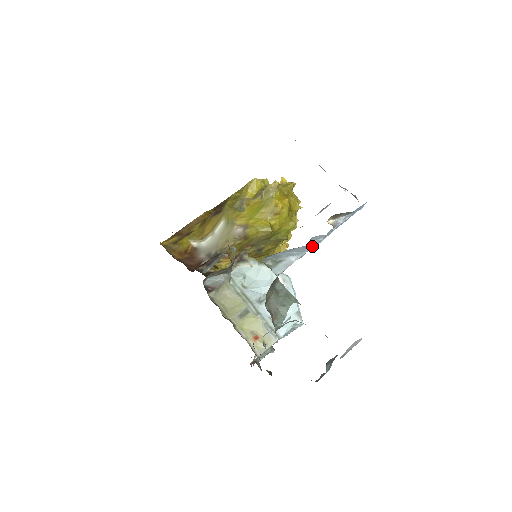
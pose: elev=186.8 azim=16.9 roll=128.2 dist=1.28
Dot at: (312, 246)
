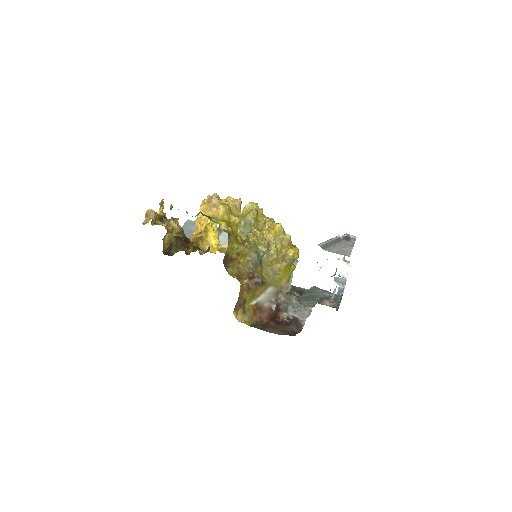
Dot at: occluded
